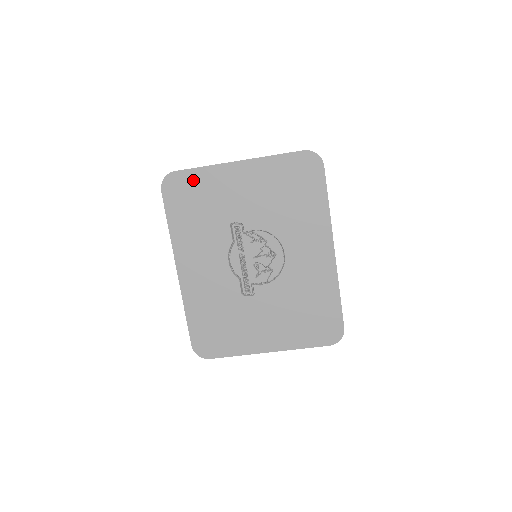
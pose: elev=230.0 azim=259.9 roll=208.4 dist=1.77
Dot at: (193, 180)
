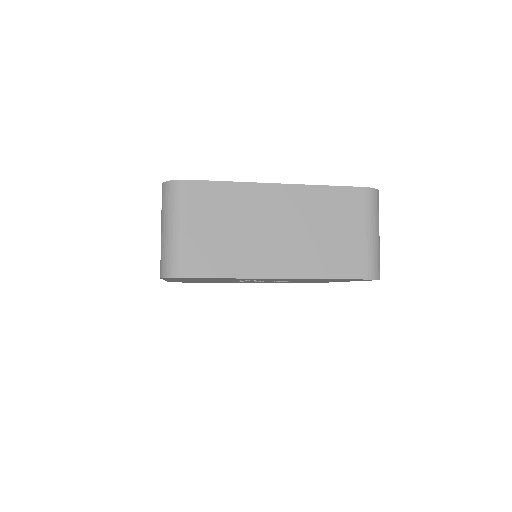
Dot at: occluded
